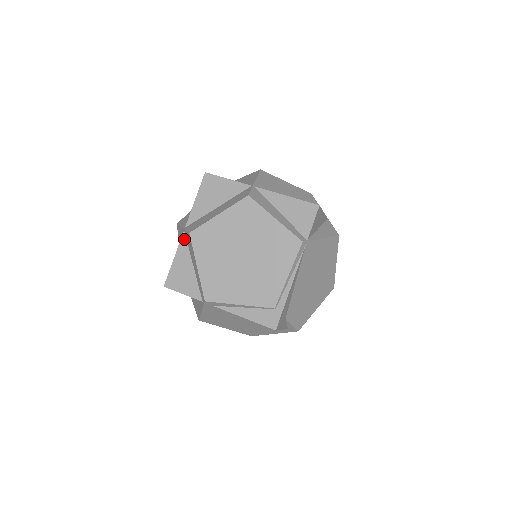
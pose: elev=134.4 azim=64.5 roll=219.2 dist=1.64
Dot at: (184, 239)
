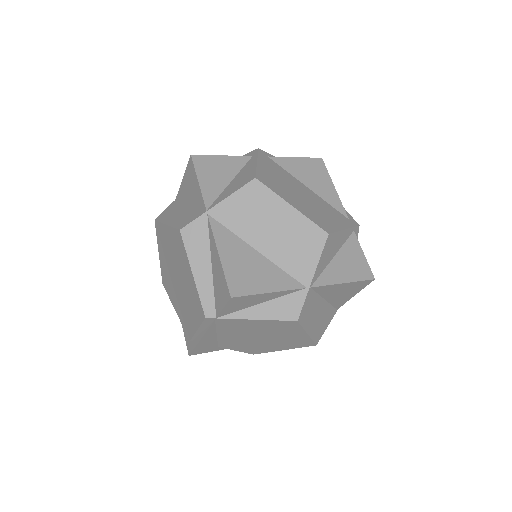
Dot at: occluded
